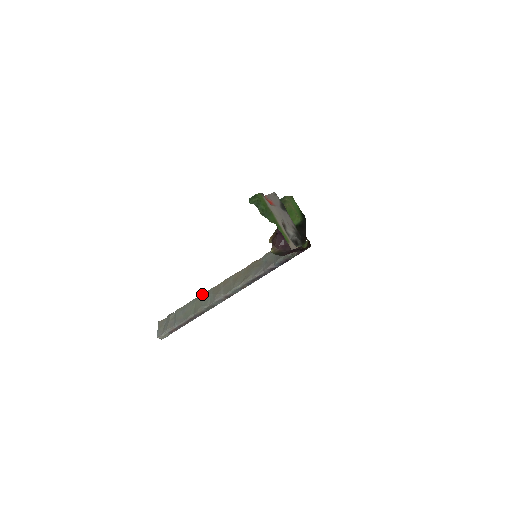
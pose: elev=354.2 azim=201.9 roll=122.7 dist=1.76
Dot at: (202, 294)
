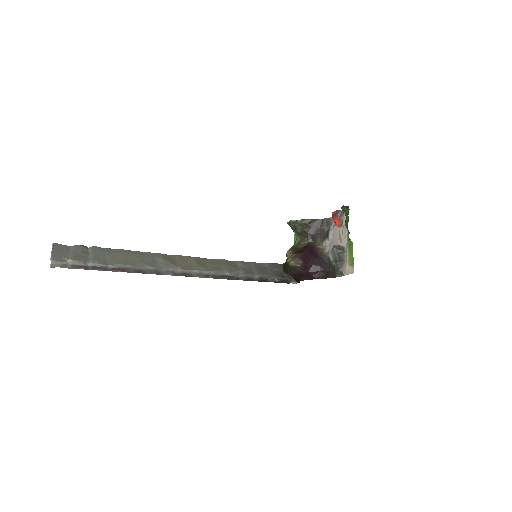
Dot at: occluded
